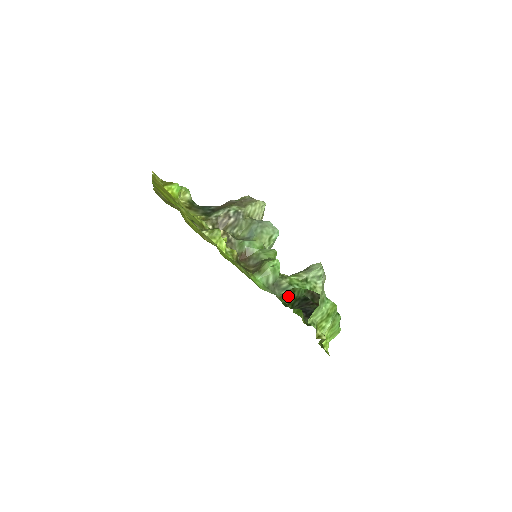
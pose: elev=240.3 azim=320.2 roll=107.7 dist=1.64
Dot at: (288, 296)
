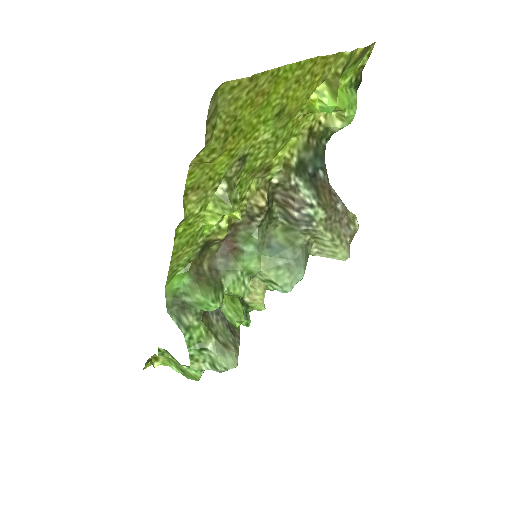
Dot at: occluded
